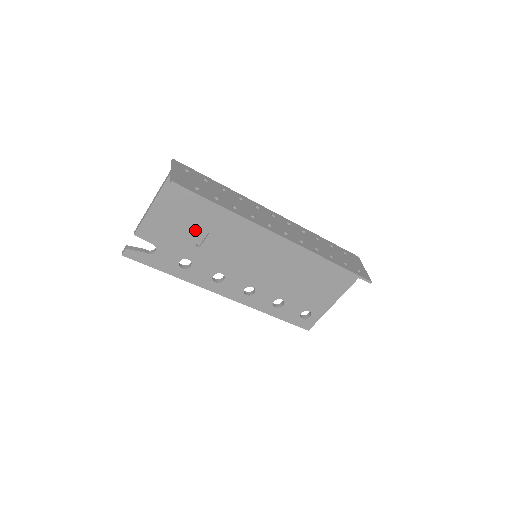
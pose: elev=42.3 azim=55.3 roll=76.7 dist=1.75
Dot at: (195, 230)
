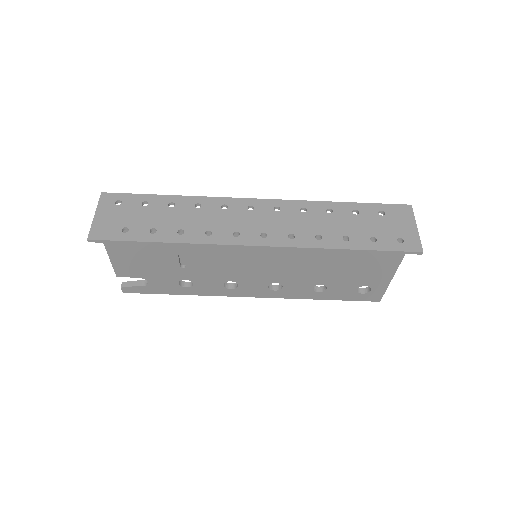
Dot at: (167, 256)
